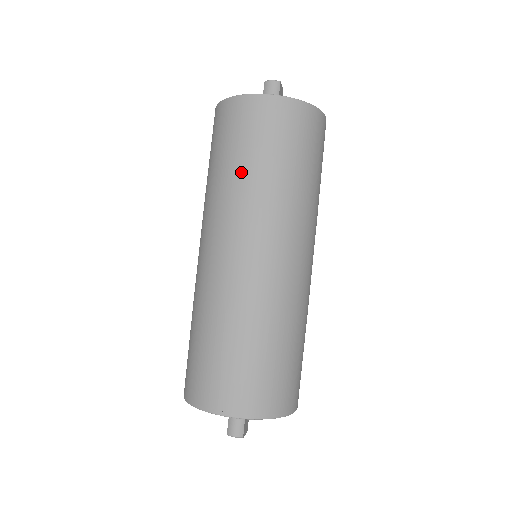
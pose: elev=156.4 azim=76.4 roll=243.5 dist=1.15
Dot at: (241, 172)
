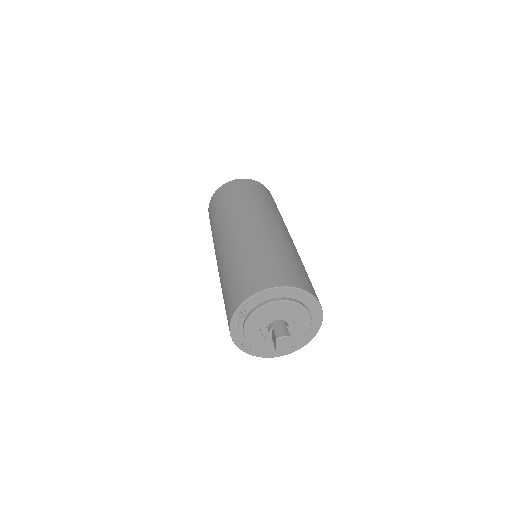
Dot at: (242, 199)
